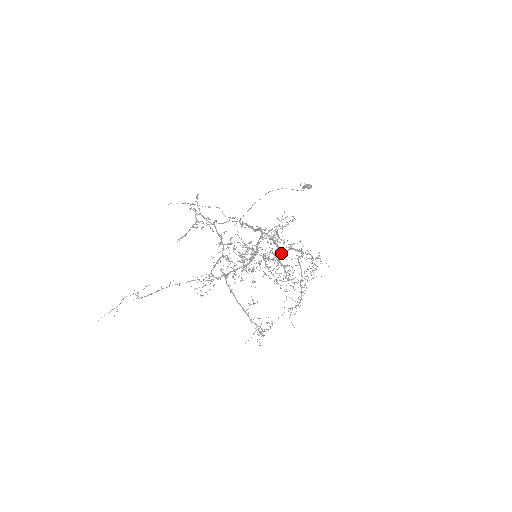
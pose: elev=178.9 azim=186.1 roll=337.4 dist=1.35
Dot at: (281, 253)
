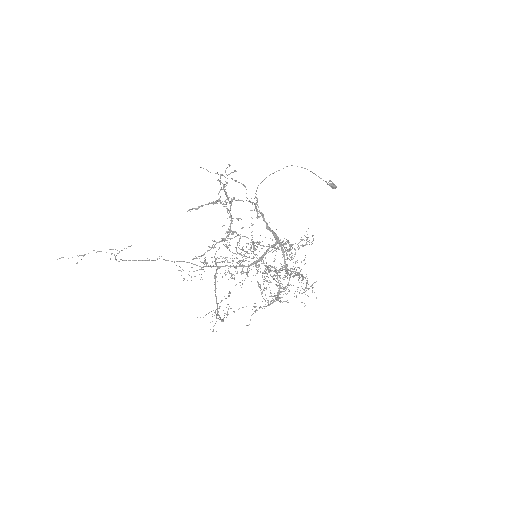
Dot at: occluded
